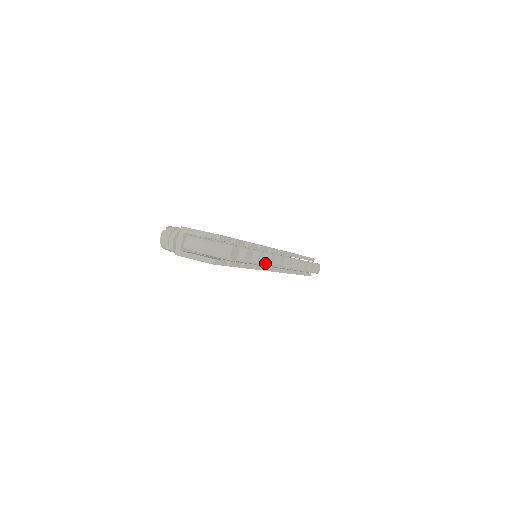
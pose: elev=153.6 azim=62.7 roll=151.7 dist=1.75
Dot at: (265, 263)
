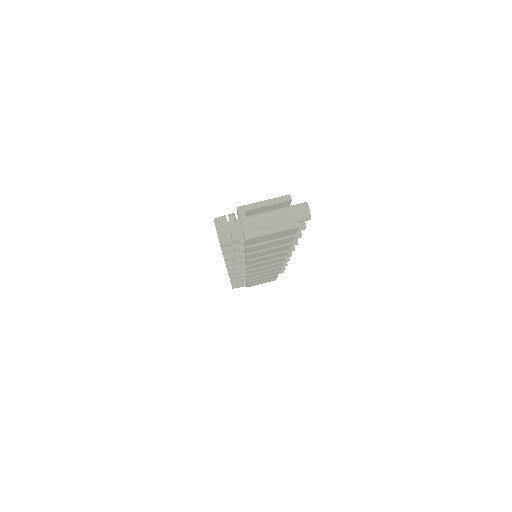
Dot at: (293, 242)
